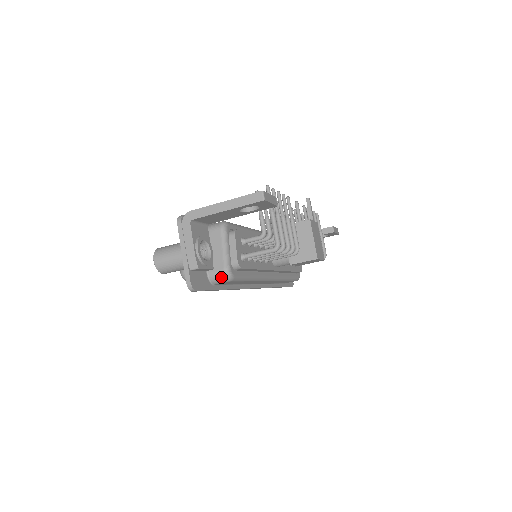
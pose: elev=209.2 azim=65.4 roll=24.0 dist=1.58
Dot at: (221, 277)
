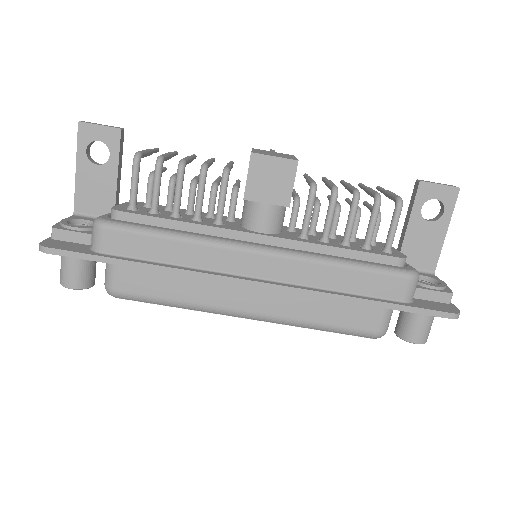
Dot at: (93, 232)
